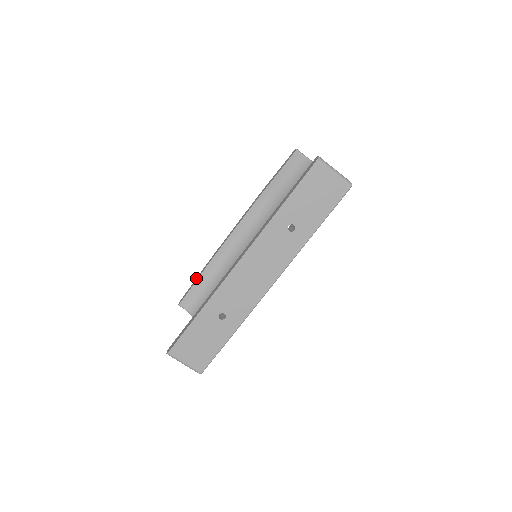
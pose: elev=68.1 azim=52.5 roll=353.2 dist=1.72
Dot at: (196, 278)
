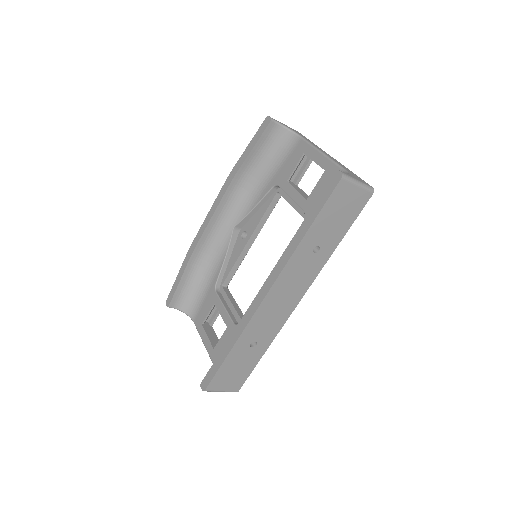
Dot at: (178, 274)
